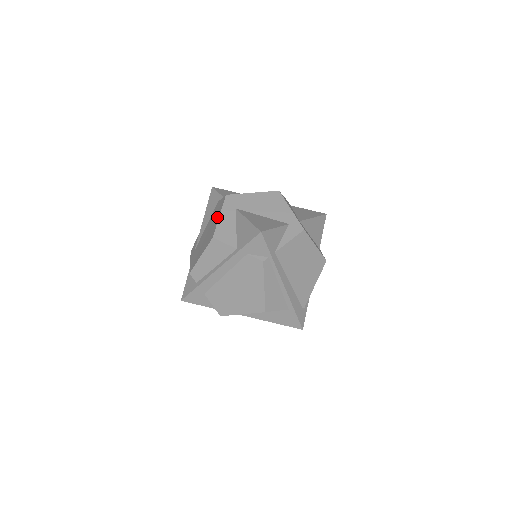
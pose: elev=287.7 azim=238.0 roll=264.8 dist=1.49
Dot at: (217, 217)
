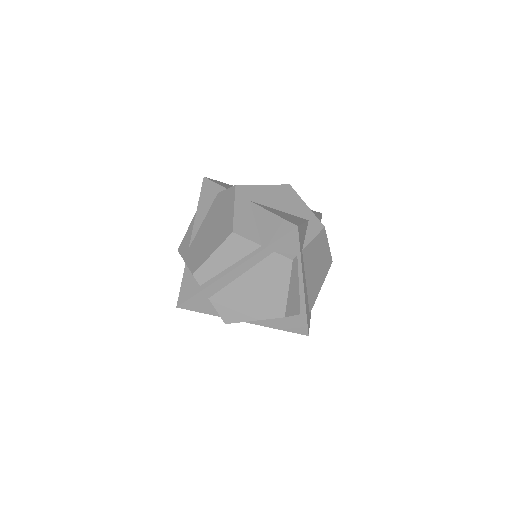
Dot at: (229, 209)
